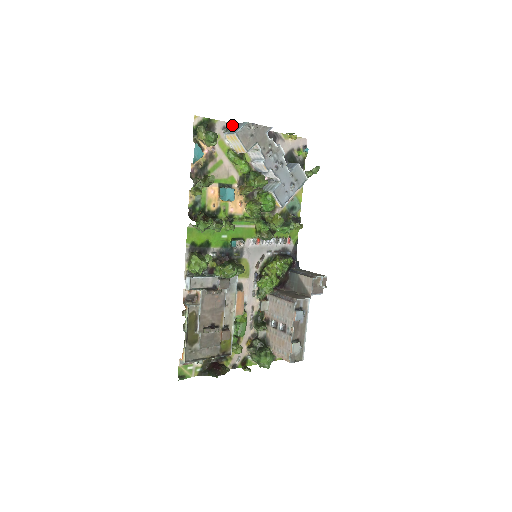
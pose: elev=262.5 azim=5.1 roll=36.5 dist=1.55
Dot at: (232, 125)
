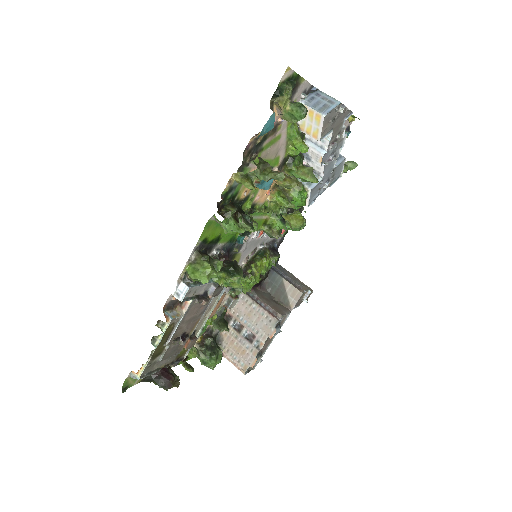
Dot at: (314, 90)
